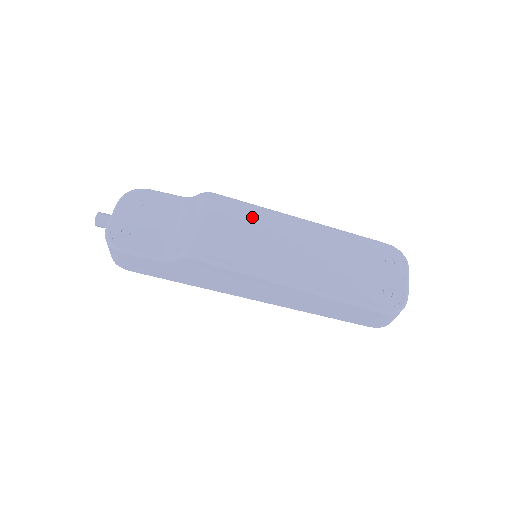
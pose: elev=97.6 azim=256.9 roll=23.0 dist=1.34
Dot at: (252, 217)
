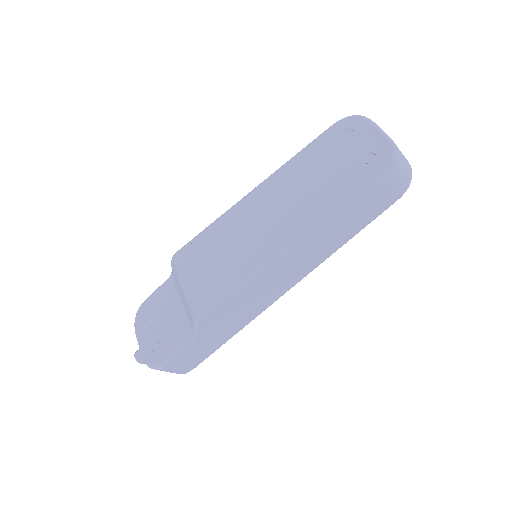
Dot at: (215, 235)
